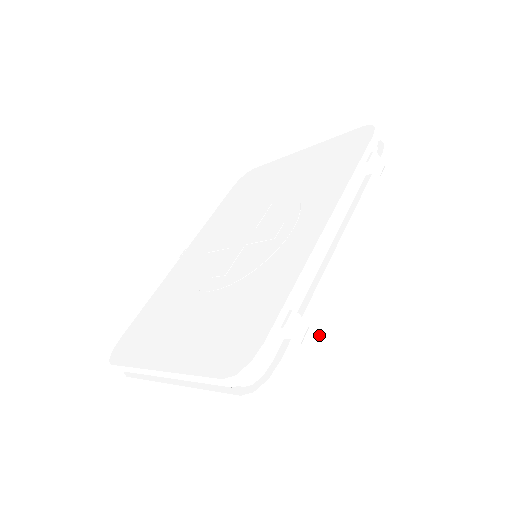
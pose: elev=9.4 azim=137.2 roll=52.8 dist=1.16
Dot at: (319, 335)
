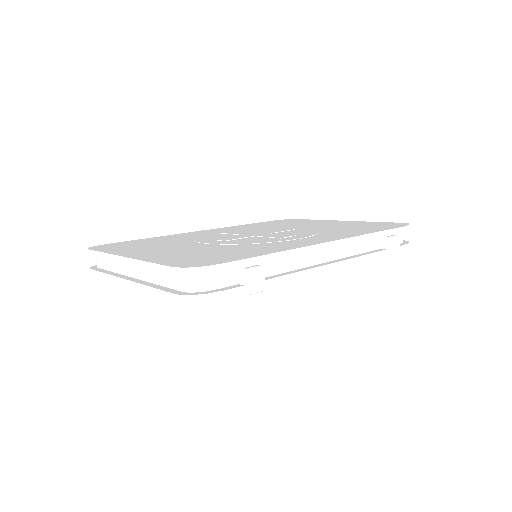
Dot at: (267, 309)
